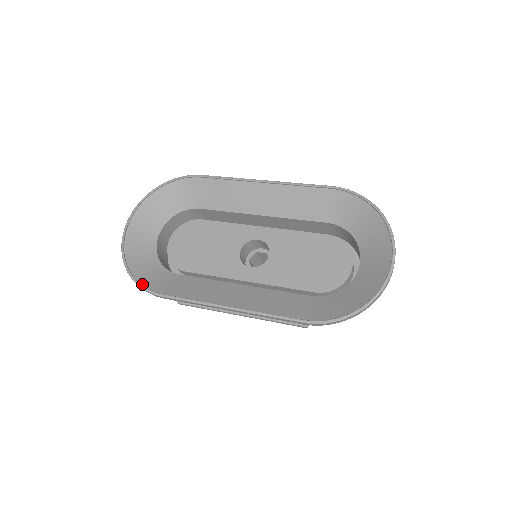
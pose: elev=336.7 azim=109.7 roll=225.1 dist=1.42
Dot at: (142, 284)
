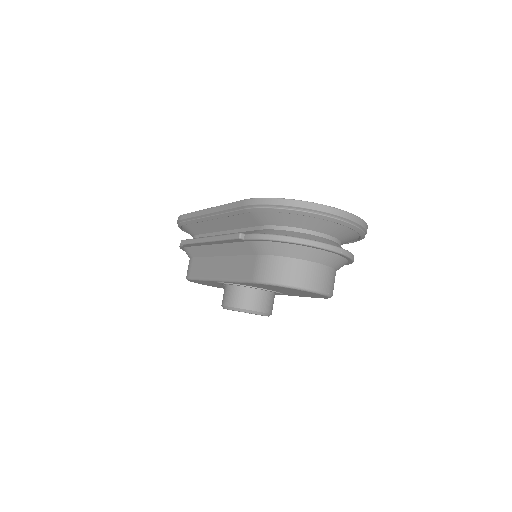
Dot at: occluded
